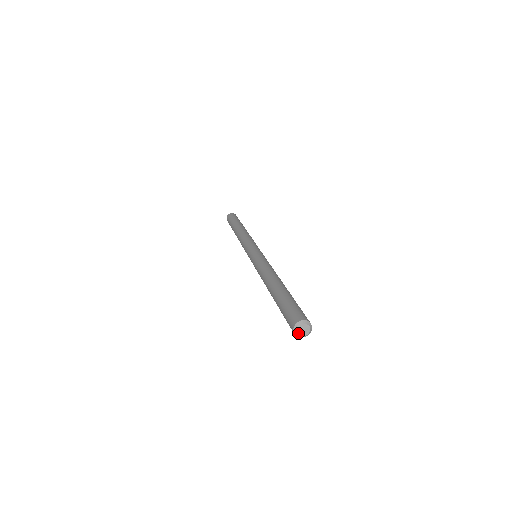
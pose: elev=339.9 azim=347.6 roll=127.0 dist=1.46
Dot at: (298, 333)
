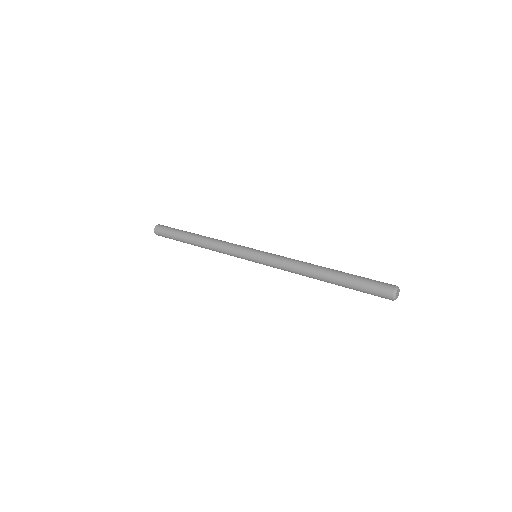
Dot at: (396, 294)
